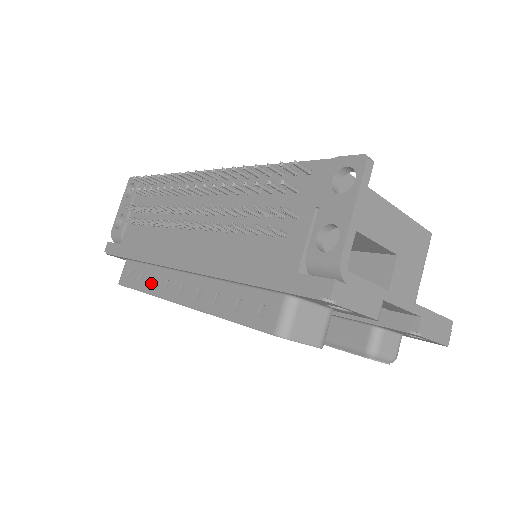
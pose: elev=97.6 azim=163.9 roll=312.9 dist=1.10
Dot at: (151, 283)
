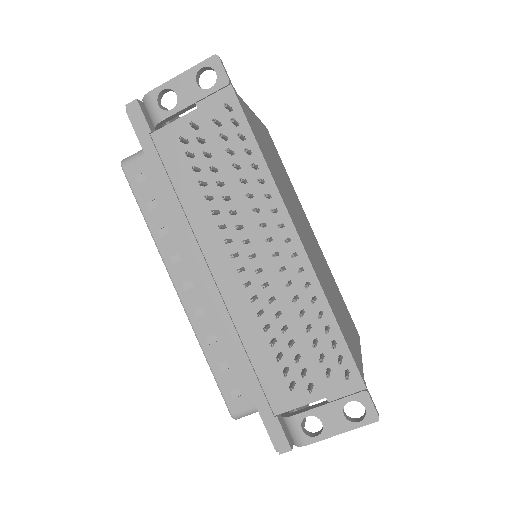
Dot at: (161, 230)
